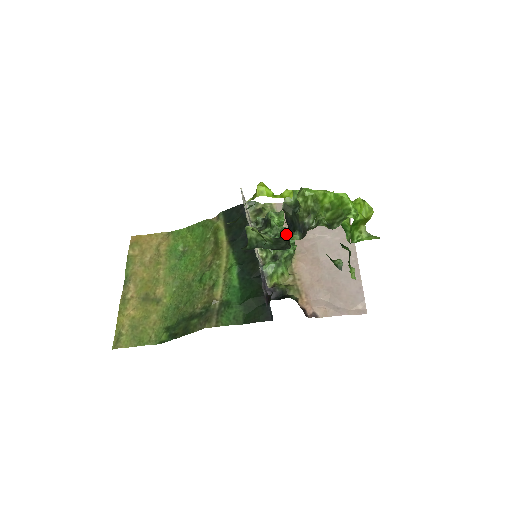
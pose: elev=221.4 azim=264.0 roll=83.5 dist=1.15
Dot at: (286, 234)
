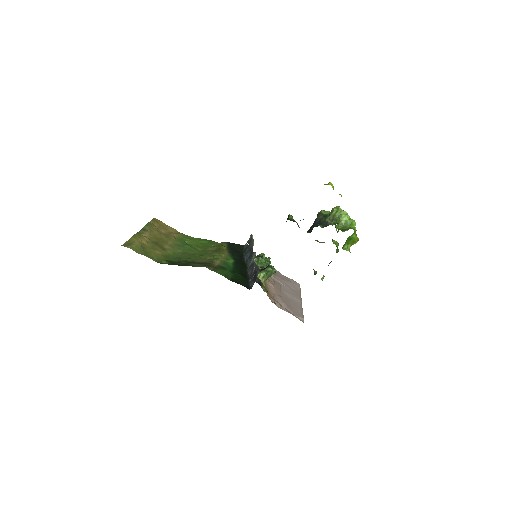
Dot at: occluded
